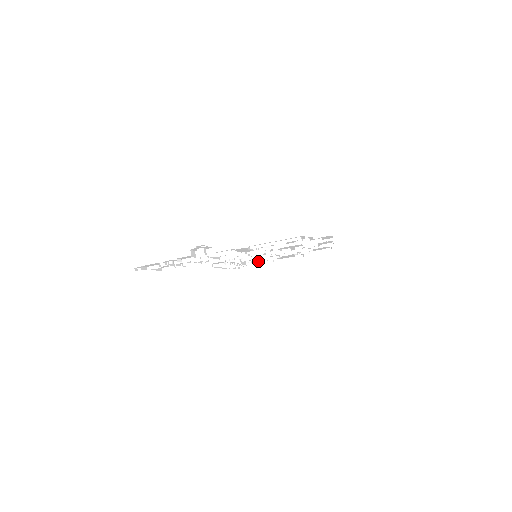
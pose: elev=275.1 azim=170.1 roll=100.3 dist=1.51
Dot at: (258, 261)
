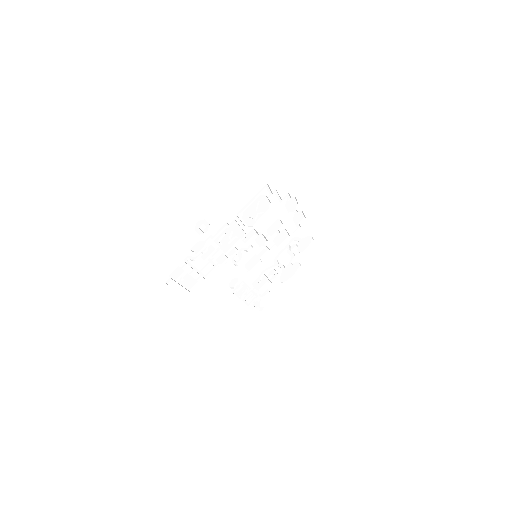
Dot at: (268, 286)
